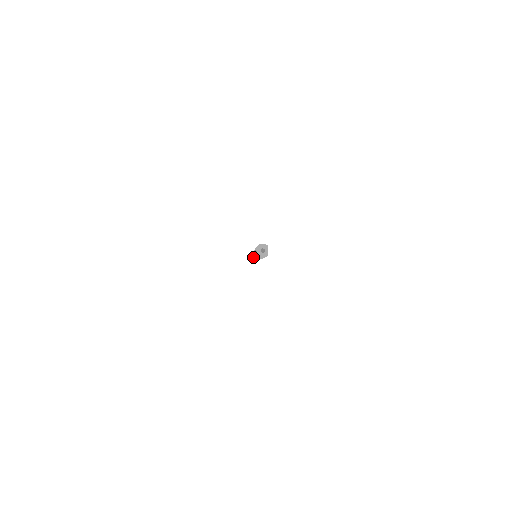
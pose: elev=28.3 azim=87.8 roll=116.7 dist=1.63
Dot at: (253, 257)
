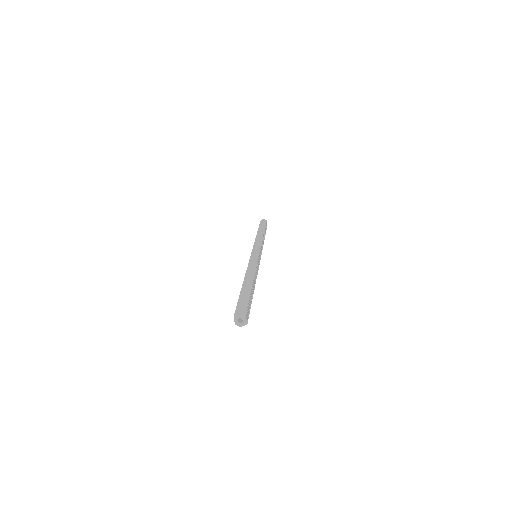
Dot at: occluded
